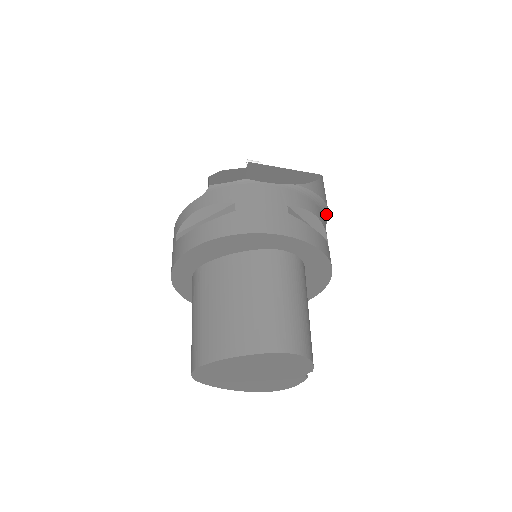
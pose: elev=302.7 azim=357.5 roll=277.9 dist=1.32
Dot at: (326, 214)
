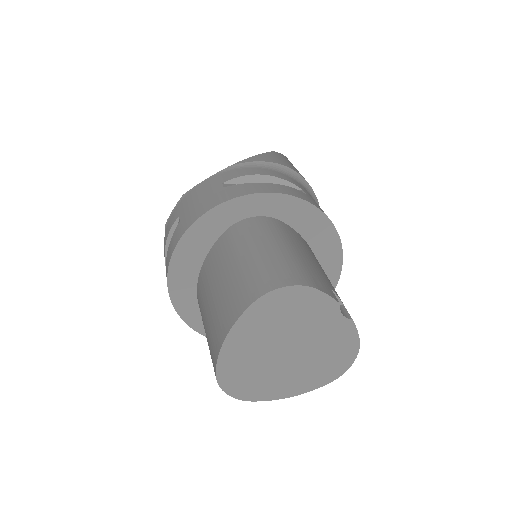
Dot at: (293, 174)
